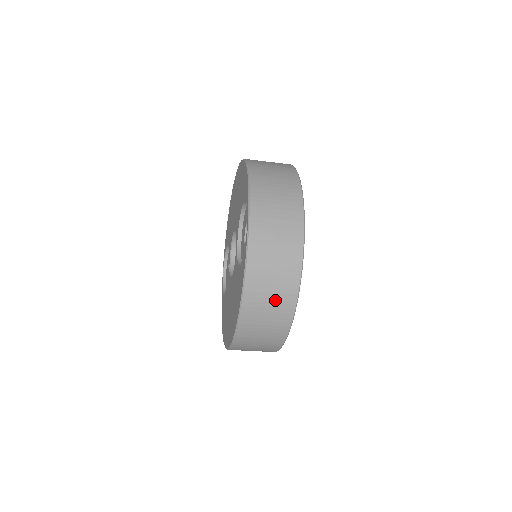
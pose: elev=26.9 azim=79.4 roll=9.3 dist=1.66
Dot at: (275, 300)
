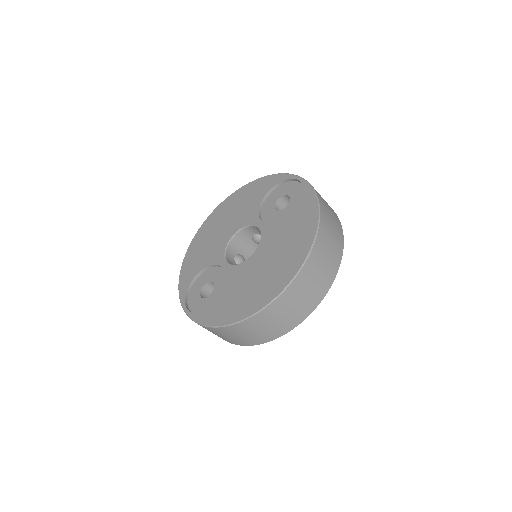
Dot at: (334, 228)
